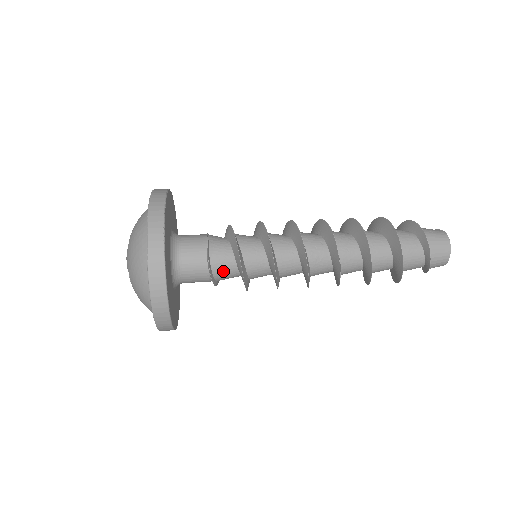
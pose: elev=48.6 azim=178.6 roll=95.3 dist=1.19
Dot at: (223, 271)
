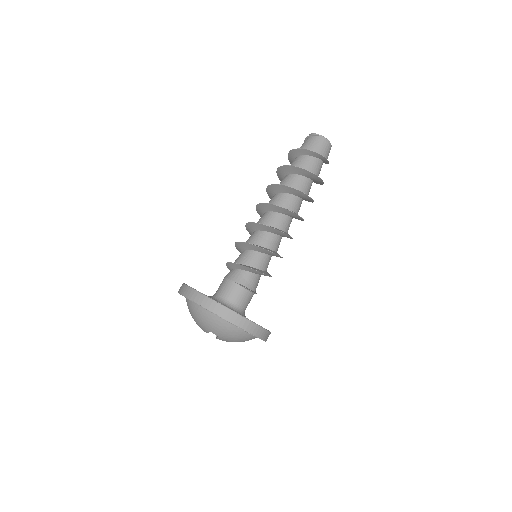
Dot at: occluded
